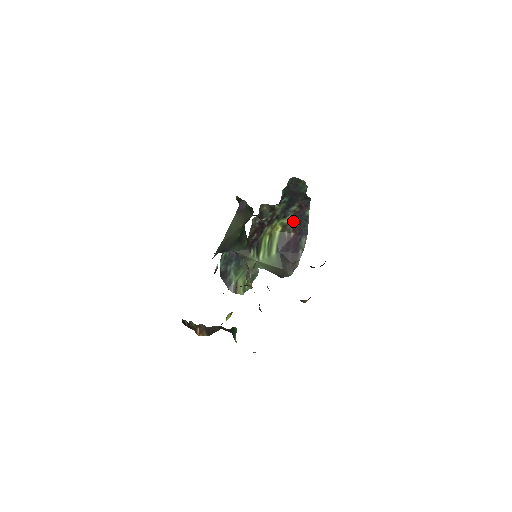
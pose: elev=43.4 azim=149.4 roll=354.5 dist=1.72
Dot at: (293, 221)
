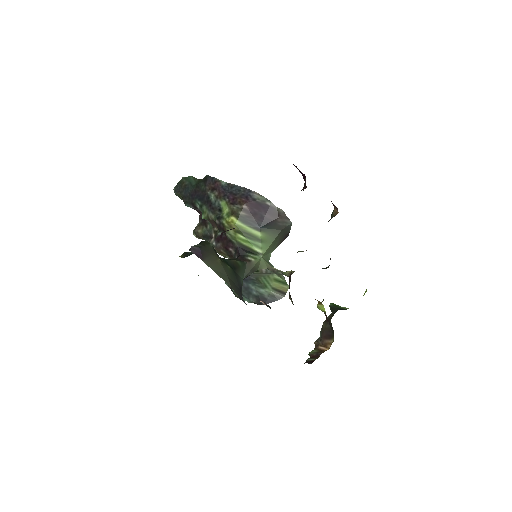
Dot at: (229, 202)
